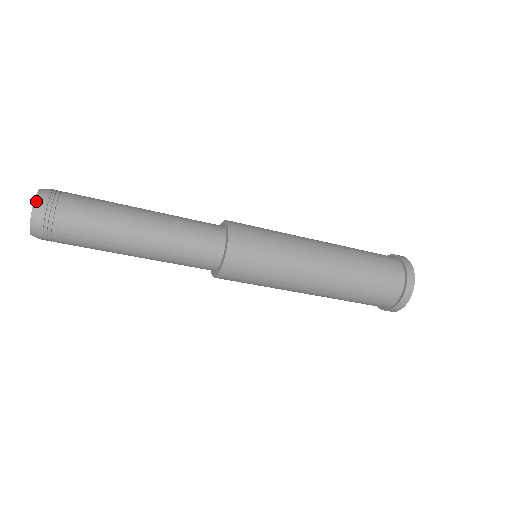
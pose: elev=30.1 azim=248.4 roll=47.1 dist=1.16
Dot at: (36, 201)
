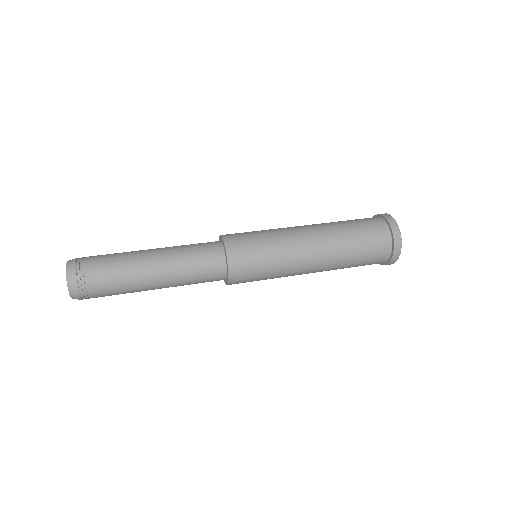
Dot at: (69, 286)
